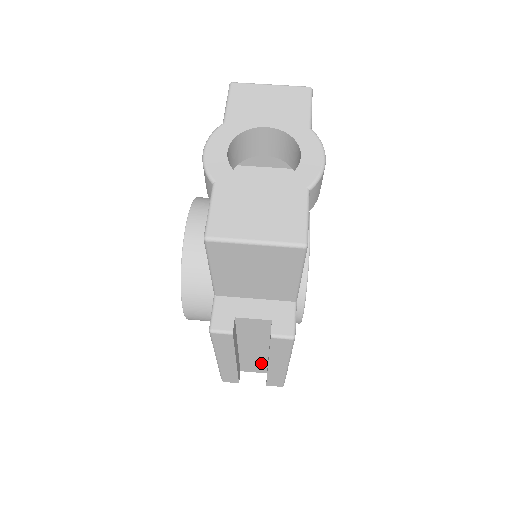
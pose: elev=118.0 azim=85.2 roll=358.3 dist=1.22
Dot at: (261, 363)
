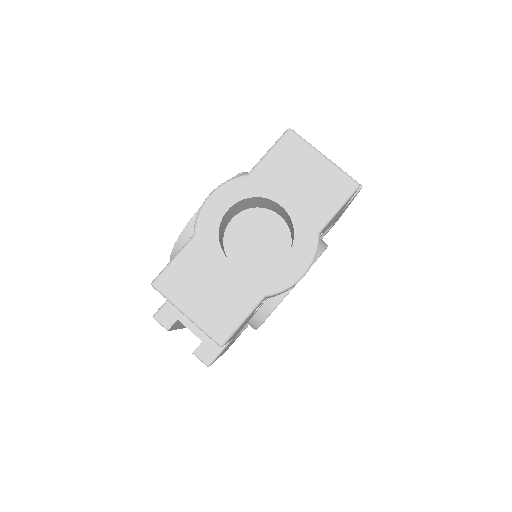
Dot at: occluded
